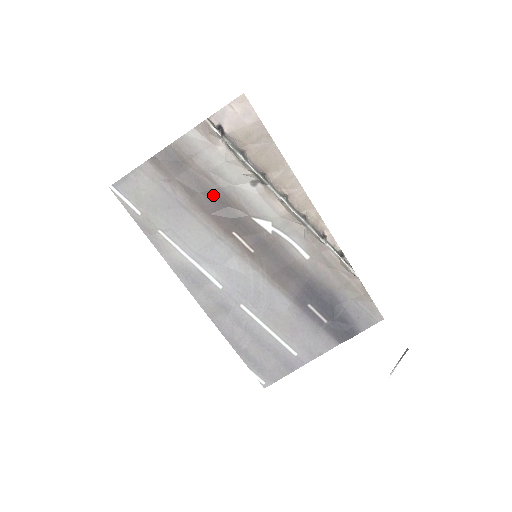
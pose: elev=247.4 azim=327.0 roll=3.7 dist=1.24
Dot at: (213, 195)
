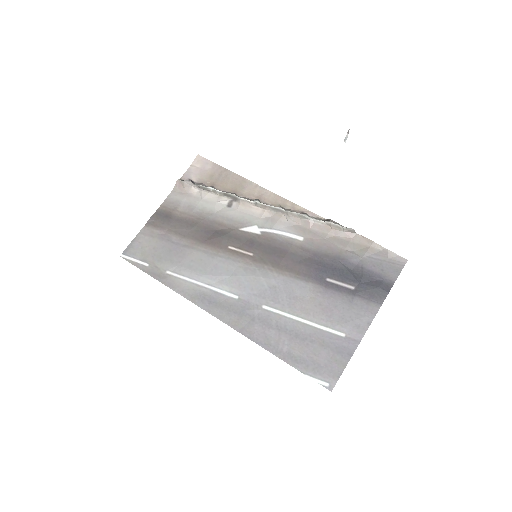
Dot at: (202, 227)
